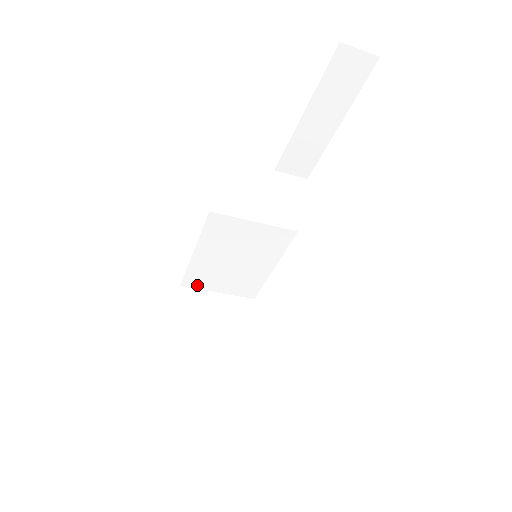
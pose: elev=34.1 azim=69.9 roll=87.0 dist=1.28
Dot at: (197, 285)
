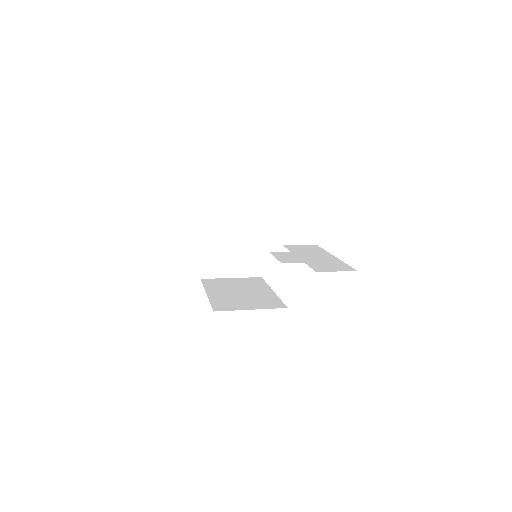
Dot at: occluded
